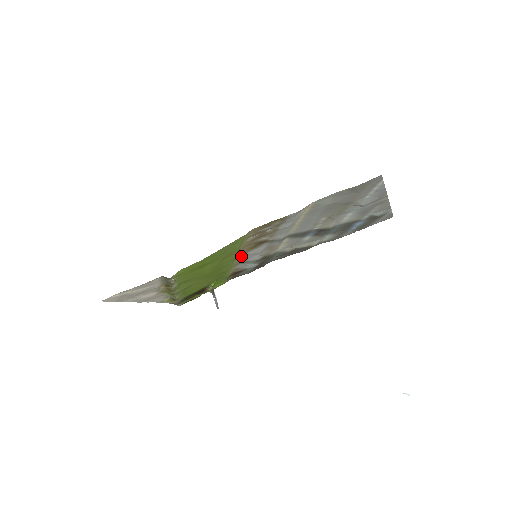
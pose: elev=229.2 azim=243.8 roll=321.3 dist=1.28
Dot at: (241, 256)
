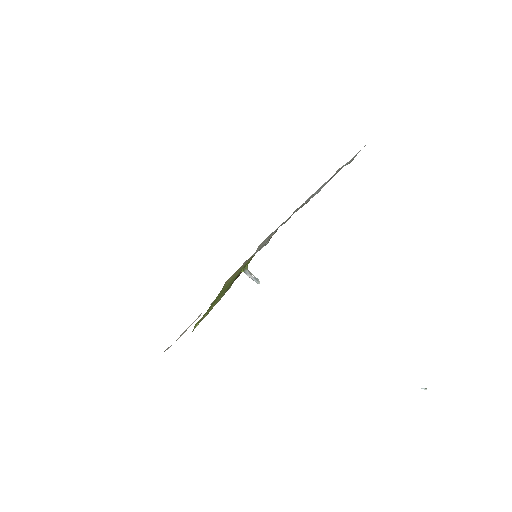
Dot at: occluded
